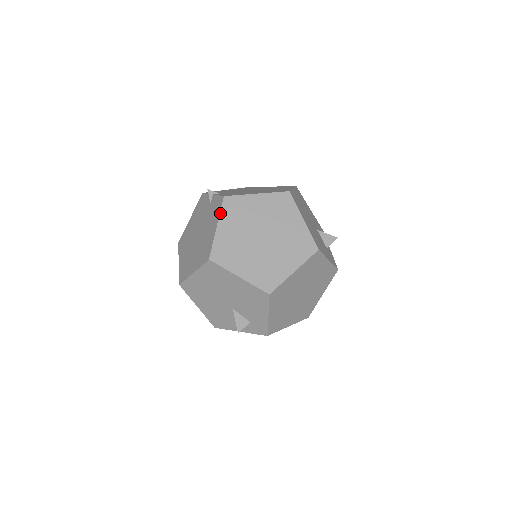
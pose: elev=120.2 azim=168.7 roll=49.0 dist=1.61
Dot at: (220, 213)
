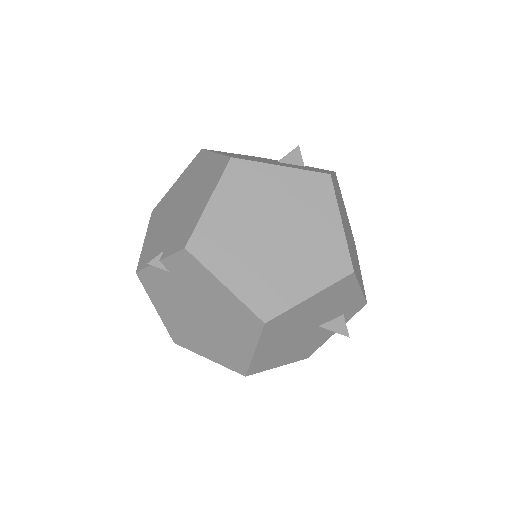
Dot at: (207, 269)
